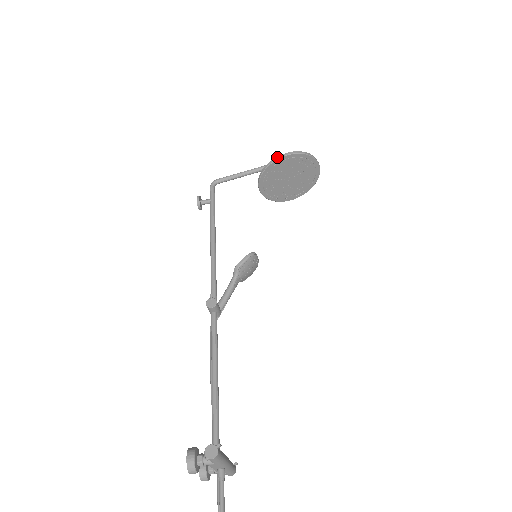
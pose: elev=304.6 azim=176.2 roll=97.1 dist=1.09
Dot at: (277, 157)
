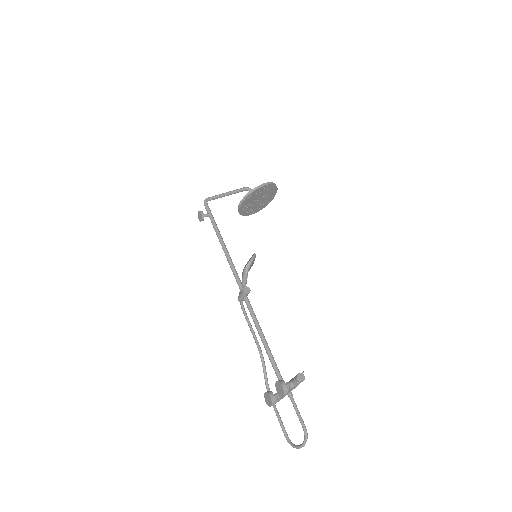
Dot at: (259, 186)
